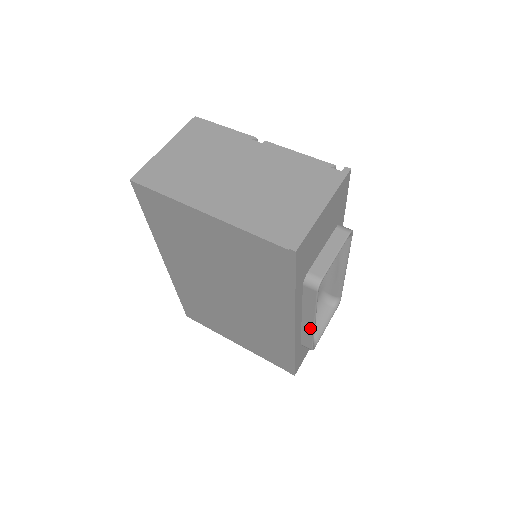
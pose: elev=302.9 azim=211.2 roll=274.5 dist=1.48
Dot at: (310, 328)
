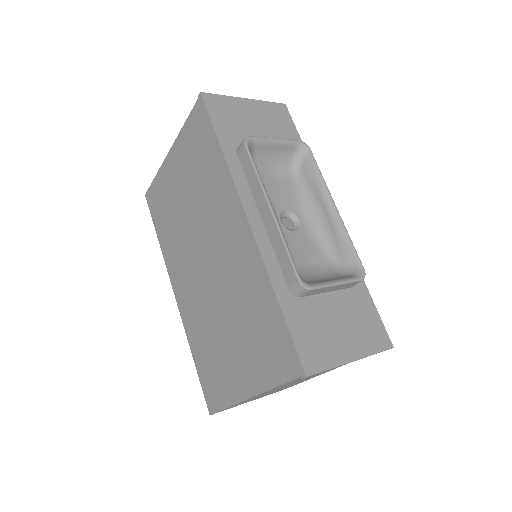
Dot at: (273, 225)
